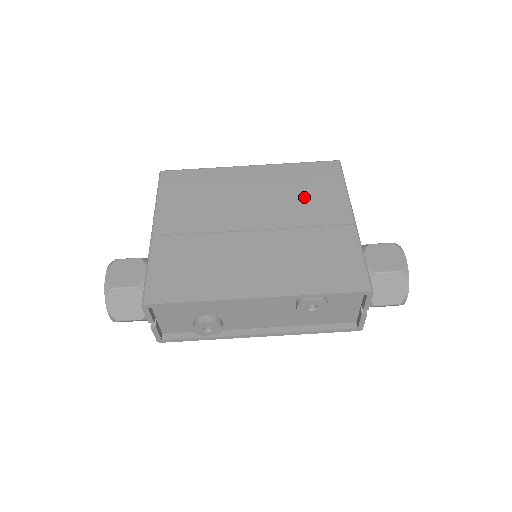
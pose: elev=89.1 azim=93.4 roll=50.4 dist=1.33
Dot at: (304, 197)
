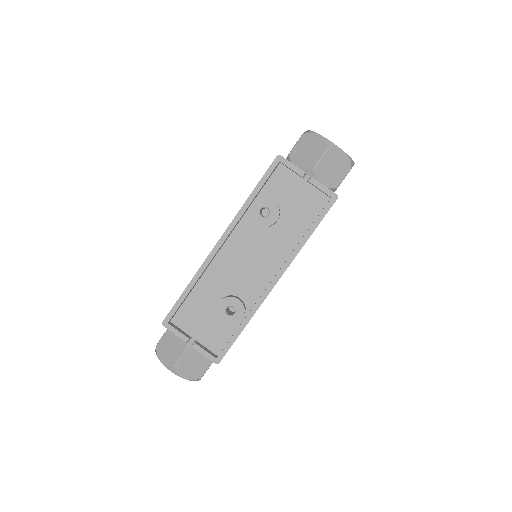
Dot at: occluded
